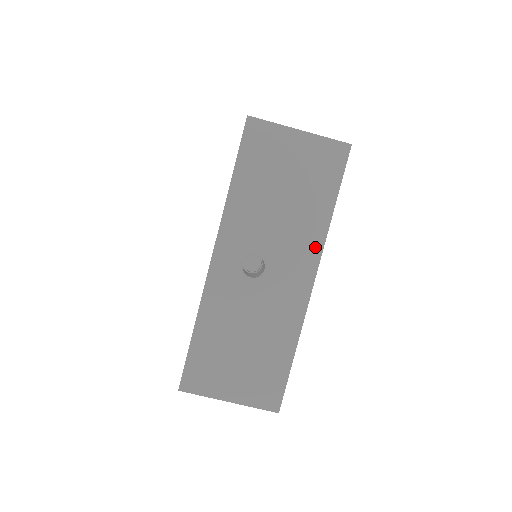
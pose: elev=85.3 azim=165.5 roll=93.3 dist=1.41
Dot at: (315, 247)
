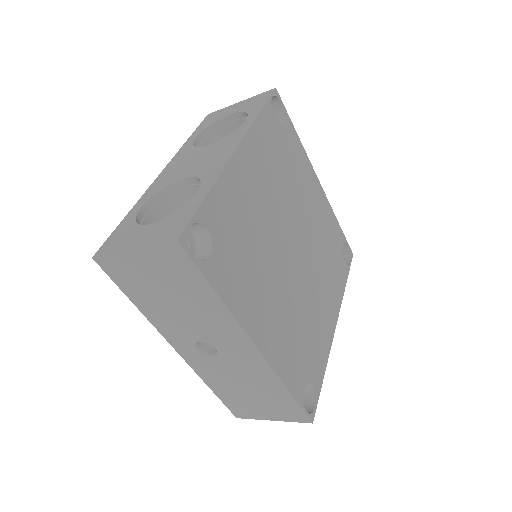
Dot at: (233, 326)
